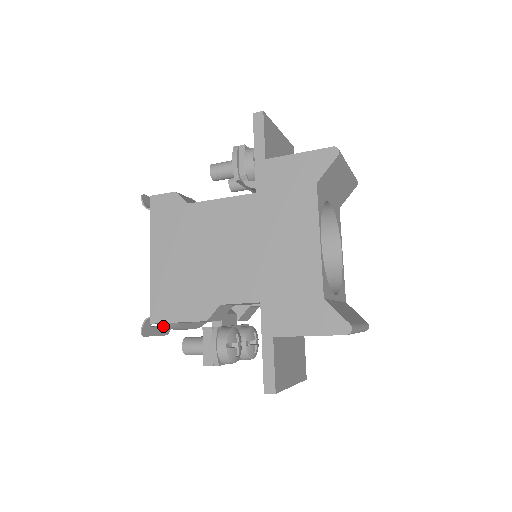
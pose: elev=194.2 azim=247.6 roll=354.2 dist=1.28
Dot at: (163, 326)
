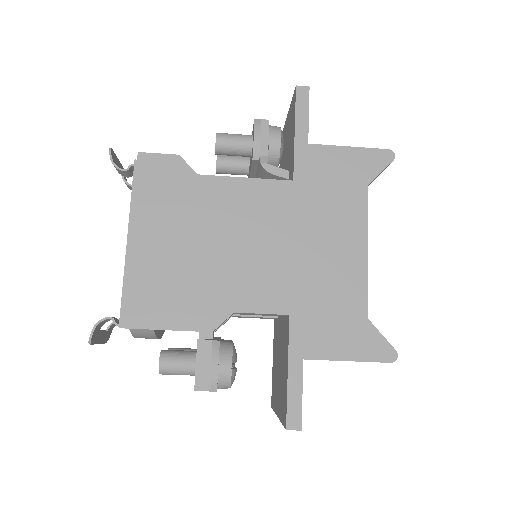
Dot at: (107, 331)
